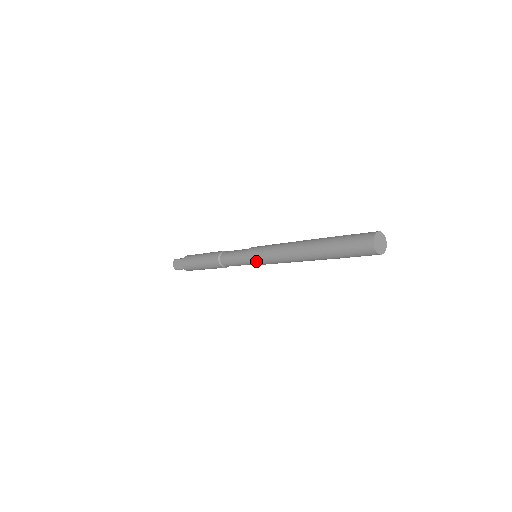
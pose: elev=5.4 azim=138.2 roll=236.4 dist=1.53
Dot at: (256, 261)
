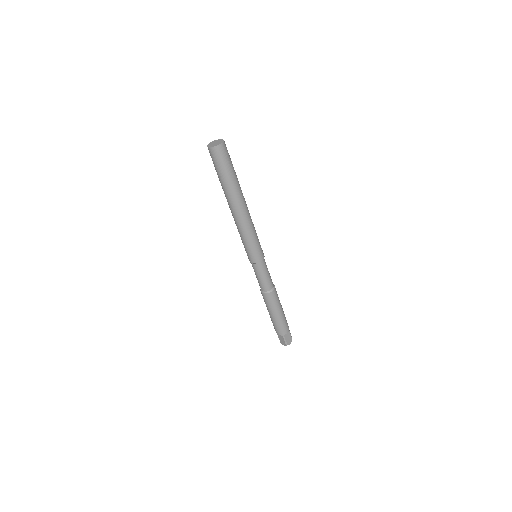
Dot at: (252, 255)
